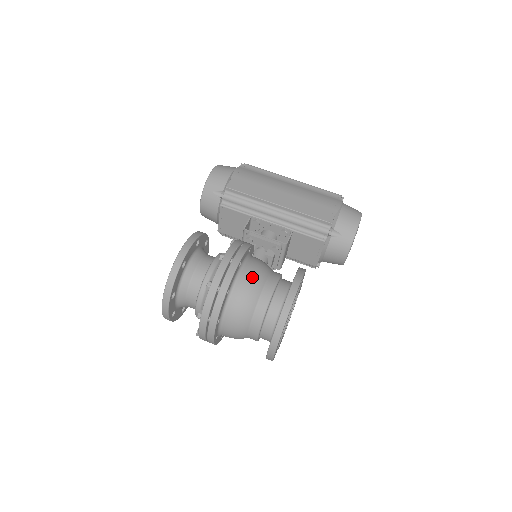
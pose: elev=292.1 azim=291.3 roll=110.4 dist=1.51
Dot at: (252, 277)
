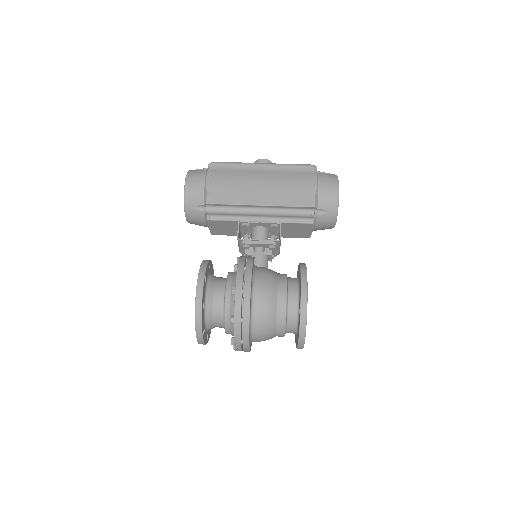
Dot at: (265, 298)
